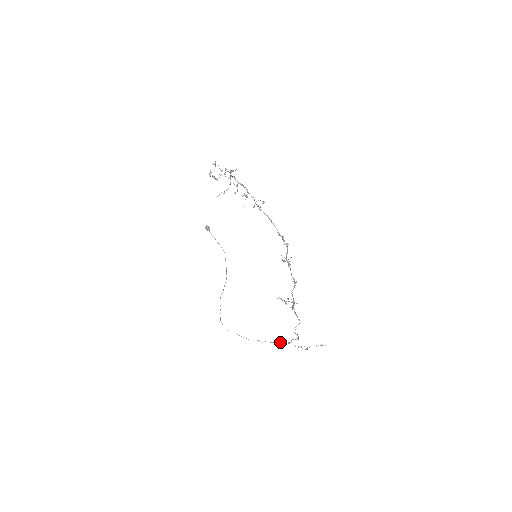
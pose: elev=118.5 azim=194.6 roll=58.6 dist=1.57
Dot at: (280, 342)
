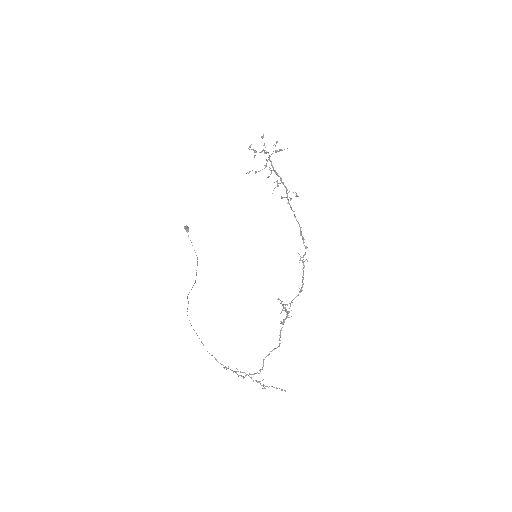
Dot at: (235, 371)
